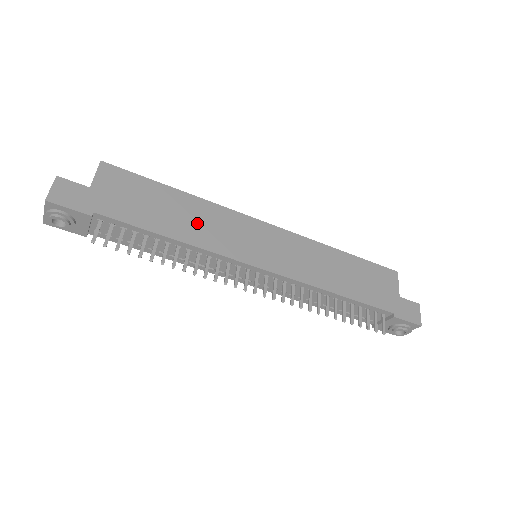
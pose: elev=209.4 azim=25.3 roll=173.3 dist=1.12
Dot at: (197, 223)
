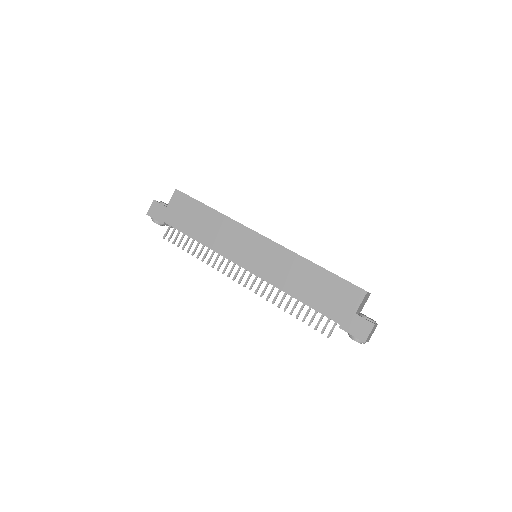
Dot at: (215, 232)
